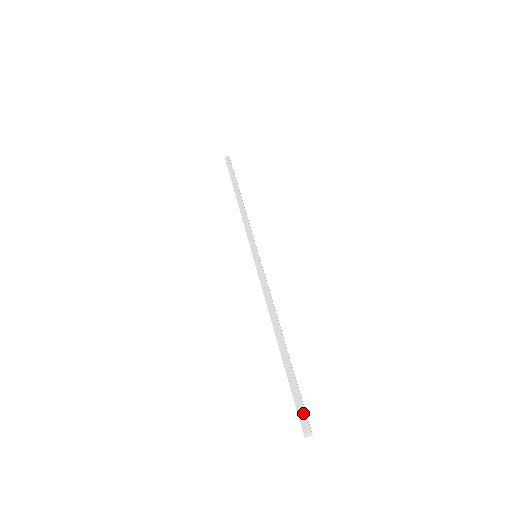
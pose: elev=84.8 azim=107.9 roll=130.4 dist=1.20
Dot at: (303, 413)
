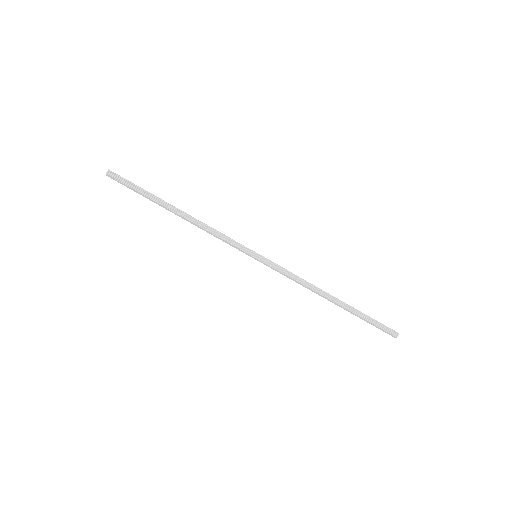
Dot at: (388, 329)
